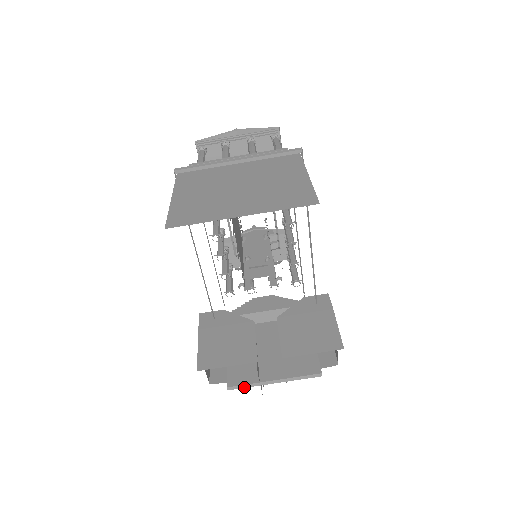
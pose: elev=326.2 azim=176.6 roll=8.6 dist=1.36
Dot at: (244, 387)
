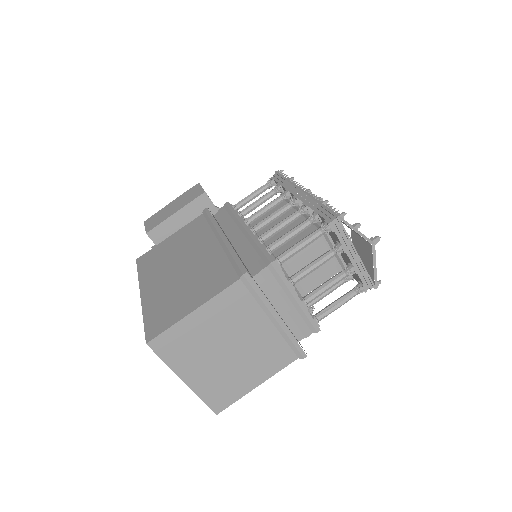
Dot at: occluded
